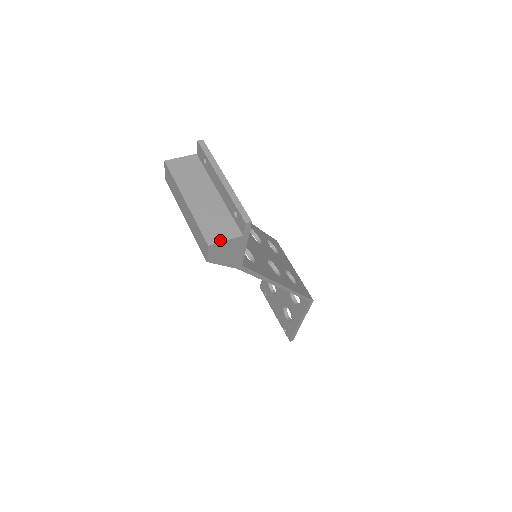
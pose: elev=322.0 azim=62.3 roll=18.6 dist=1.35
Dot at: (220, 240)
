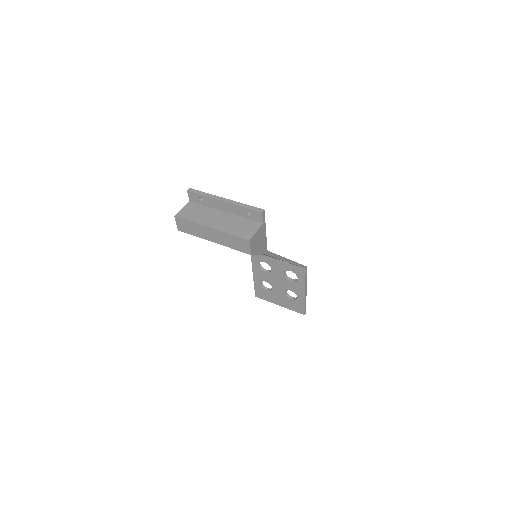
Dot at: (253, 234)
